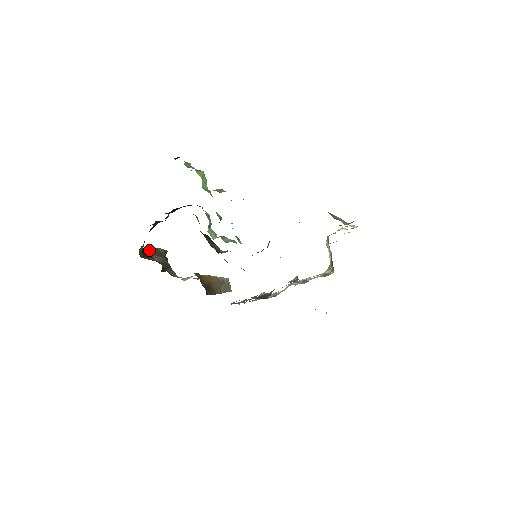
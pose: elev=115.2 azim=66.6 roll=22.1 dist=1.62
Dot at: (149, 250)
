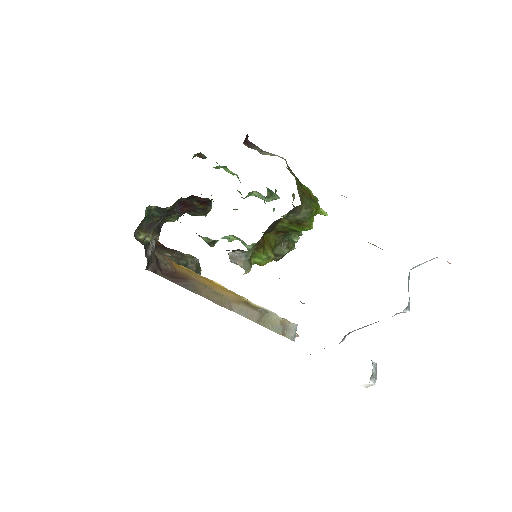
Dot at: (170, 249)
